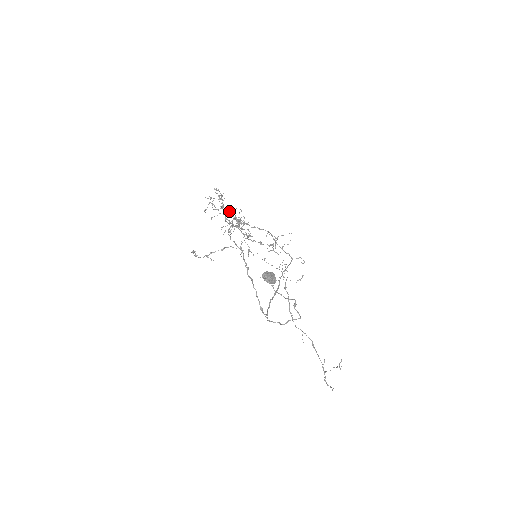
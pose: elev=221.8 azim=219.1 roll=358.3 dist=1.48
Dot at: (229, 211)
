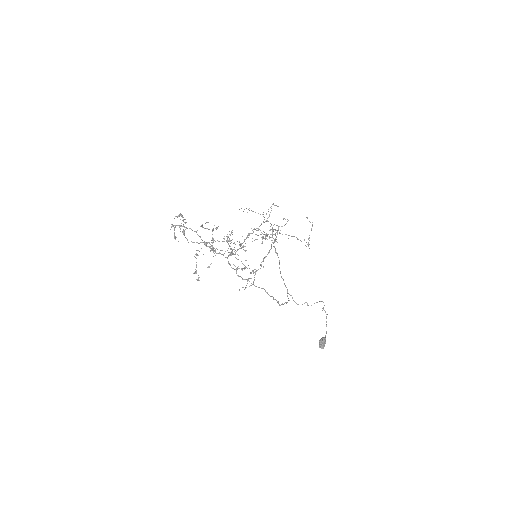
Dot at: occluded
